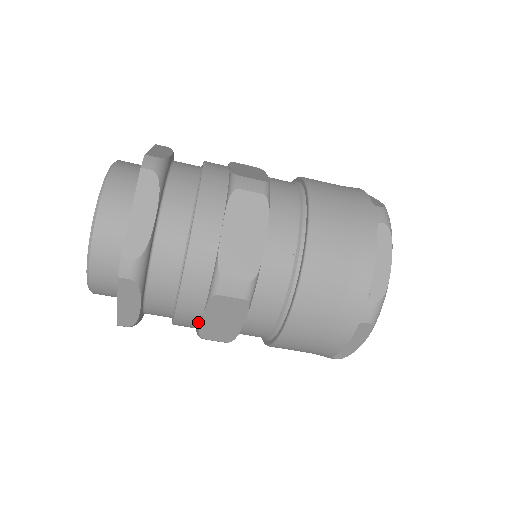
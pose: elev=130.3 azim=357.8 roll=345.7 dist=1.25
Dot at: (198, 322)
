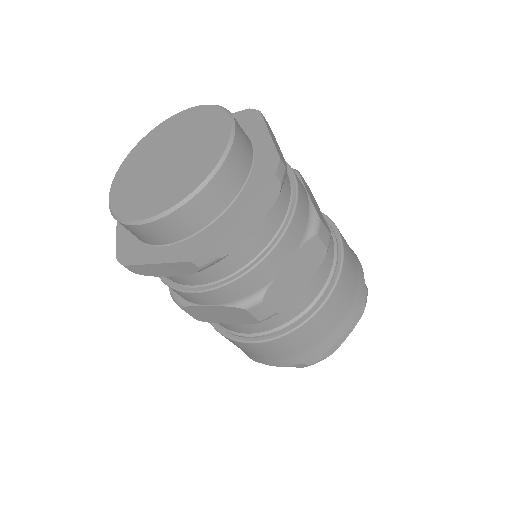
Dot at: (275, 273)
